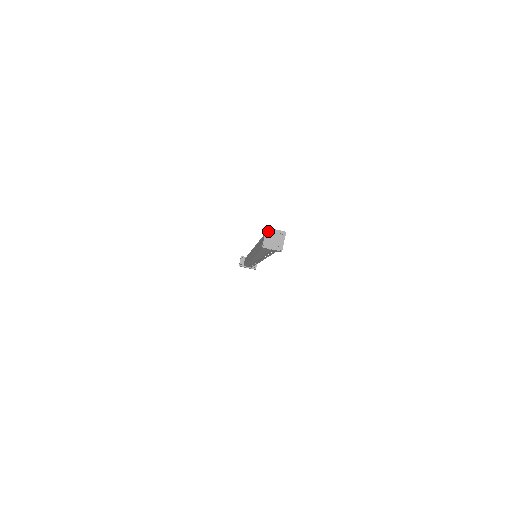
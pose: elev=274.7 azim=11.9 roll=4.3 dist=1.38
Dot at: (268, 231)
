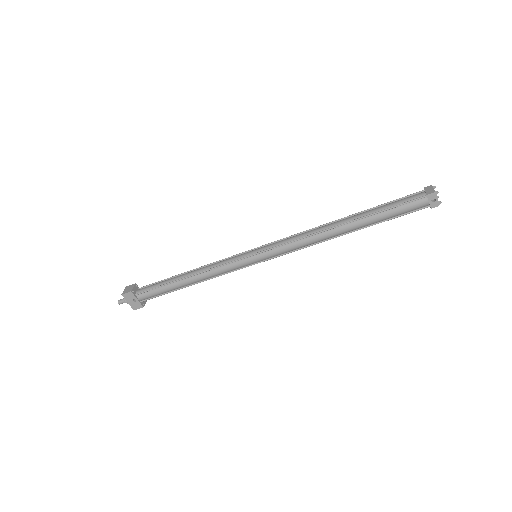
Dot at: (435, 187)
